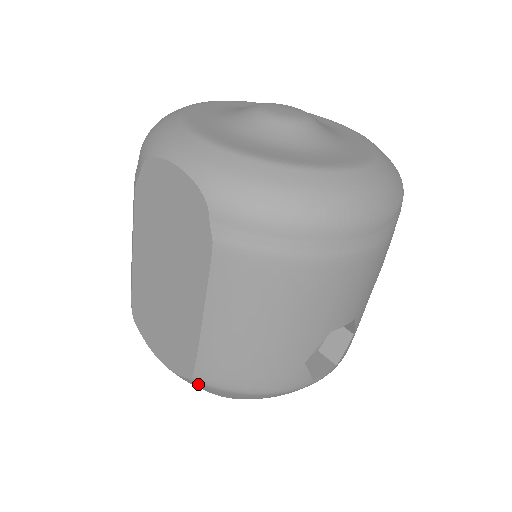
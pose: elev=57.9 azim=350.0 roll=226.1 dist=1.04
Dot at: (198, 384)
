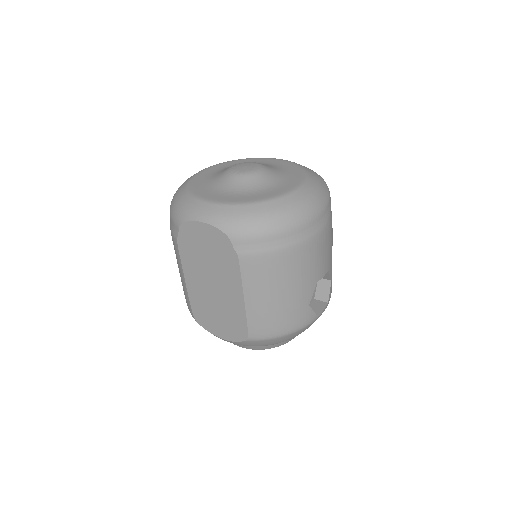
Dot at: (252, 342)
